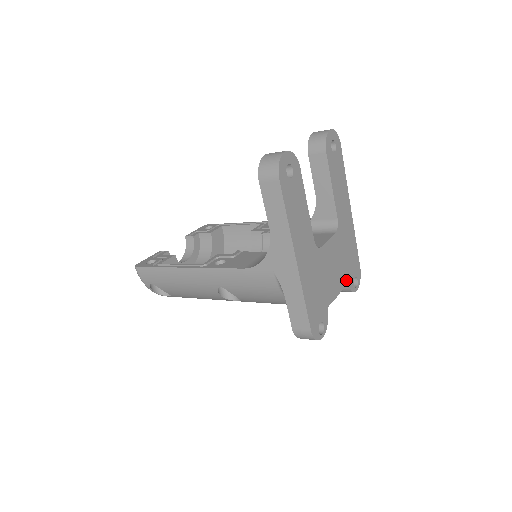
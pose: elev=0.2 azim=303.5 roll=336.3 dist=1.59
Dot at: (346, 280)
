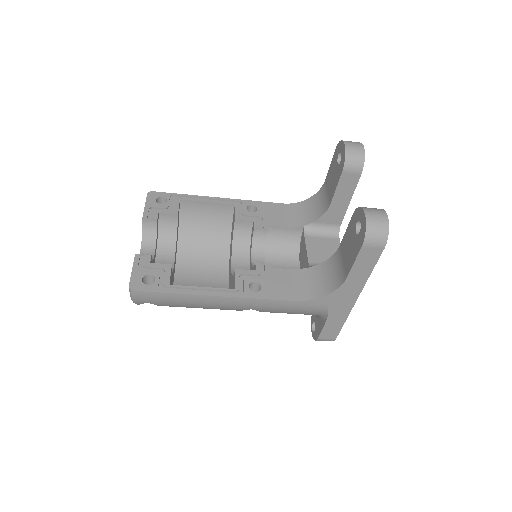
Dot at: occluded
